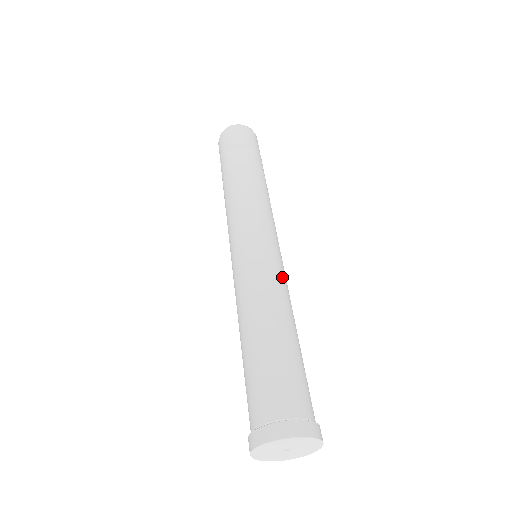
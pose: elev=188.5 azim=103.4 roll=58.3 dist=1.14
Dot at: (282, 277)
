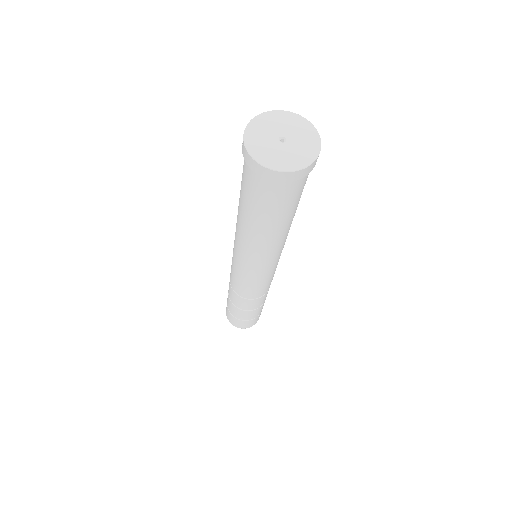
Dot at: occluded
